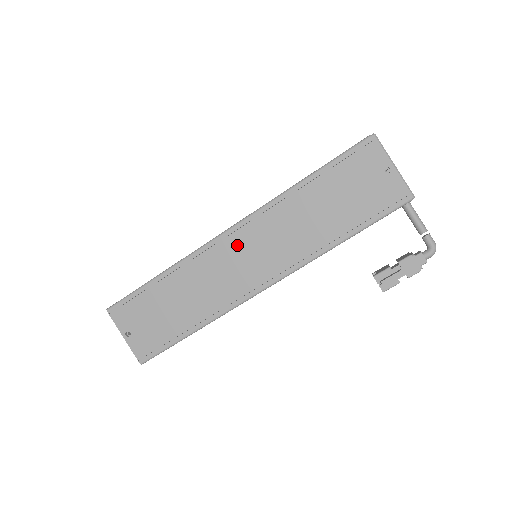
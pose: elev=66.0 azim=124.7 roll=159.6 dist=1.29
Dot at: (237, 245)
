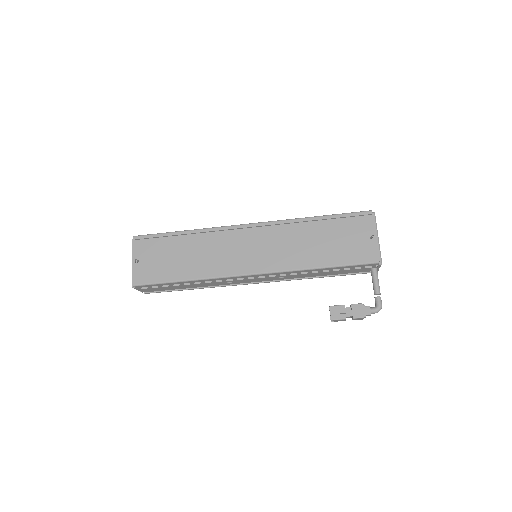
Dot at: (249, 237)
